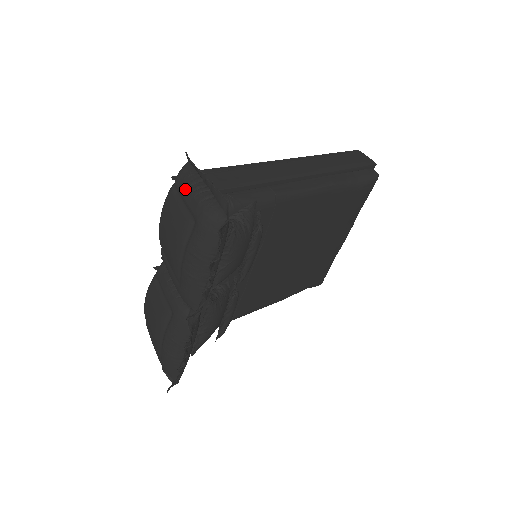
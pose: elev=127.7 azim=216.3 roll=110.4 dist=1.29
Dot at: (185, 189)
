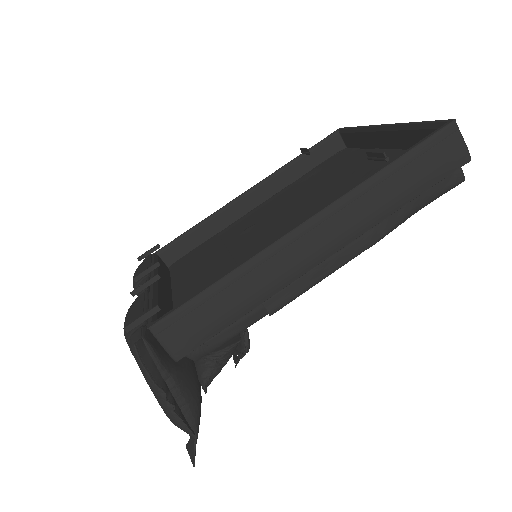
Dot at: (144, 377)
